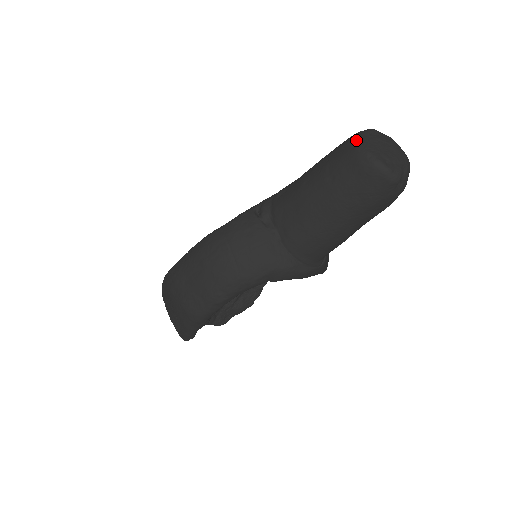
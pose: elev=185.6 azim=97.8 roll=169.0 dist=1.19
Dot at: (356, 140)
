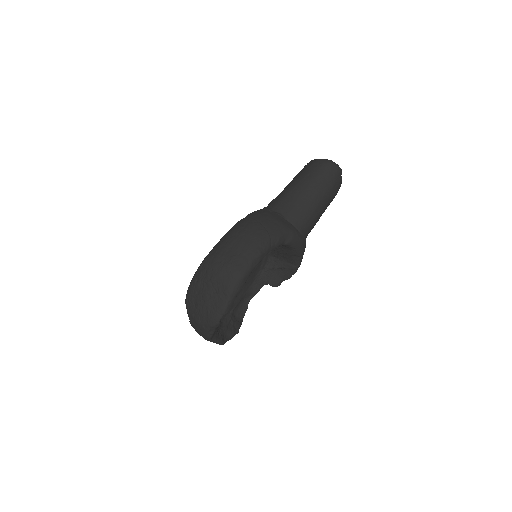
Dot at: (314, 159)
